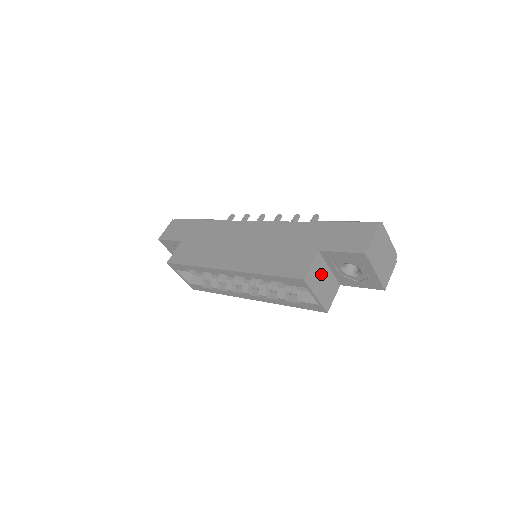
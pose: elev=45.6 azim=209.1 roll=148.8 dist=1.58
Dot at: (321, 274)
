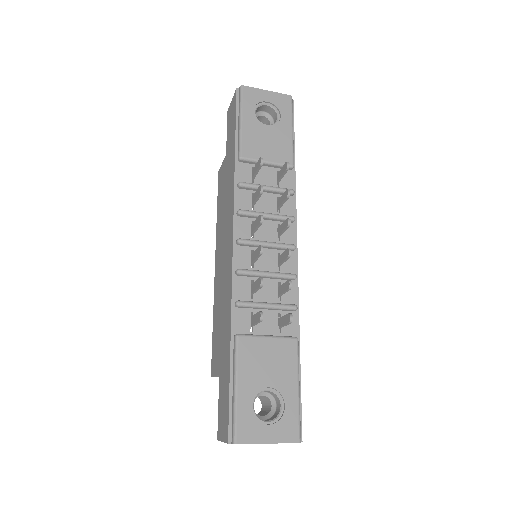
Dot at: occluded
